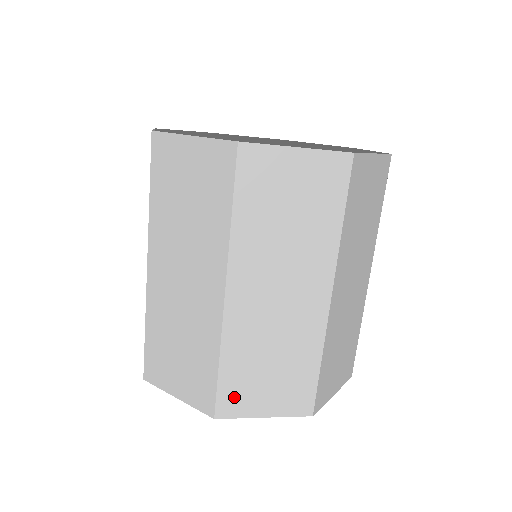
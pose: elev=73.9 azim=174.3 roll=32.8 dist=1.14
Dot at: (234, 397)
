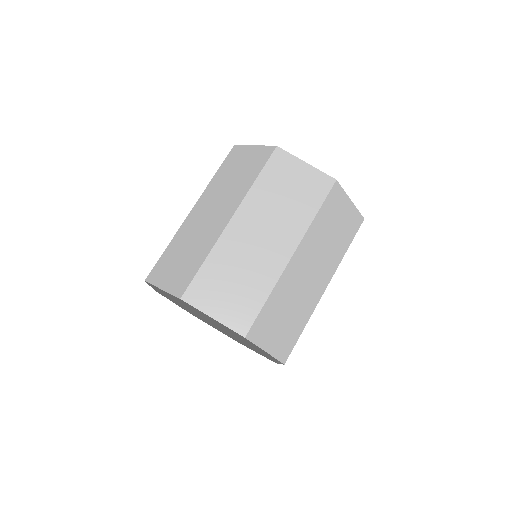
Dot at: (159, 270)
